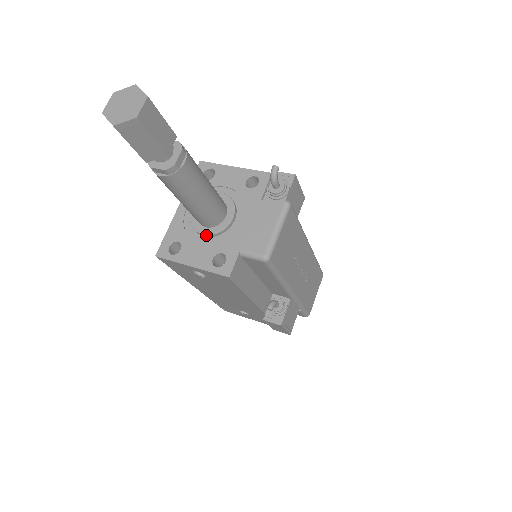
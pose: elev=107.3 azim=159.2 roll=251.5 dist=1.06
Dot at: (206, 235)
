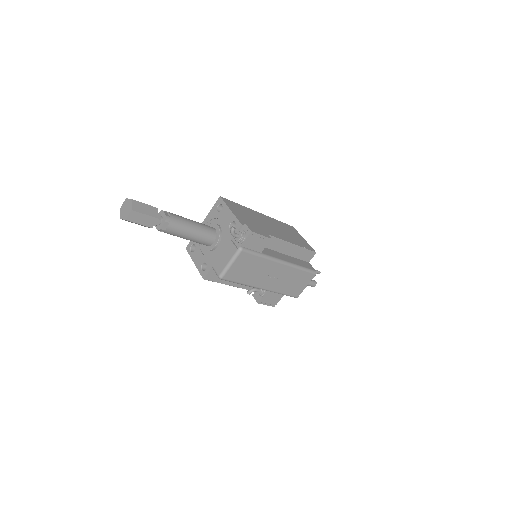
Dot at: (204, 249)
